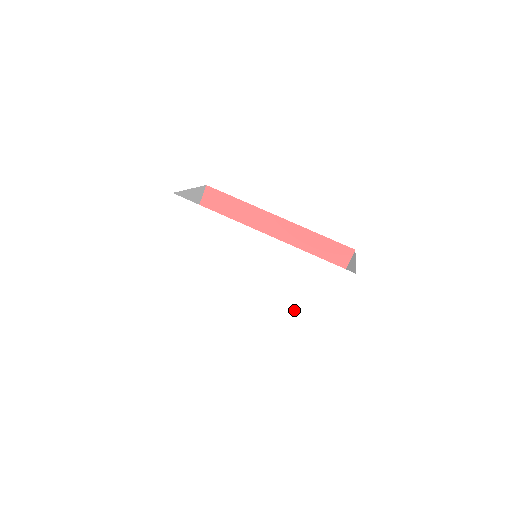
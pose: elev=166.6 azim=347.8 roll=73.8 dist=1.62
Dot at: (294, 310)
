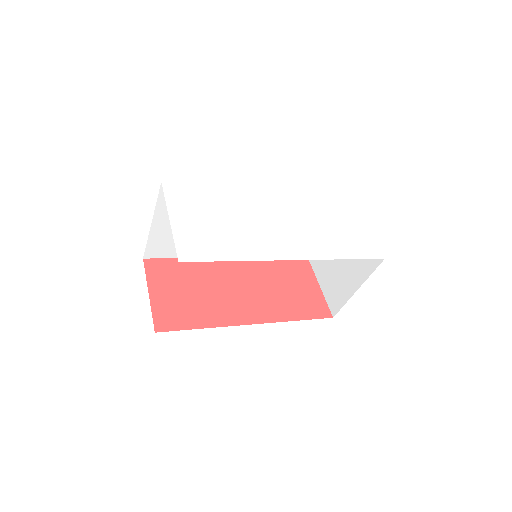
Dot at: (340, 237)
